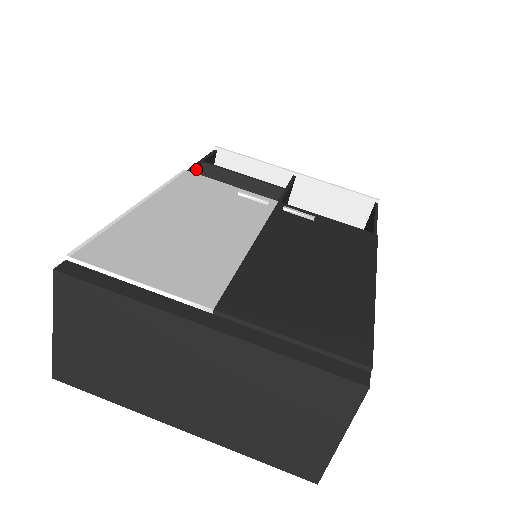
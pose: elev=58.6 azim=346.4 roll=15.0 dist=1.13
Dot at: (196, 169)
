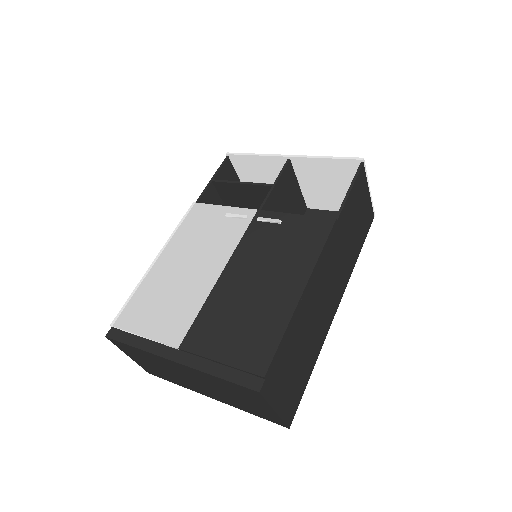
Dot at: (208, 191)
